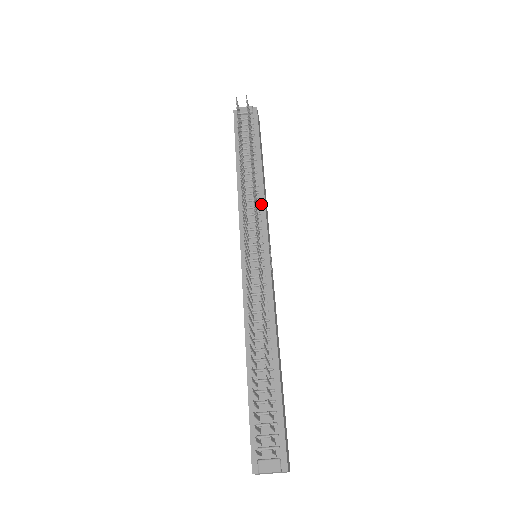
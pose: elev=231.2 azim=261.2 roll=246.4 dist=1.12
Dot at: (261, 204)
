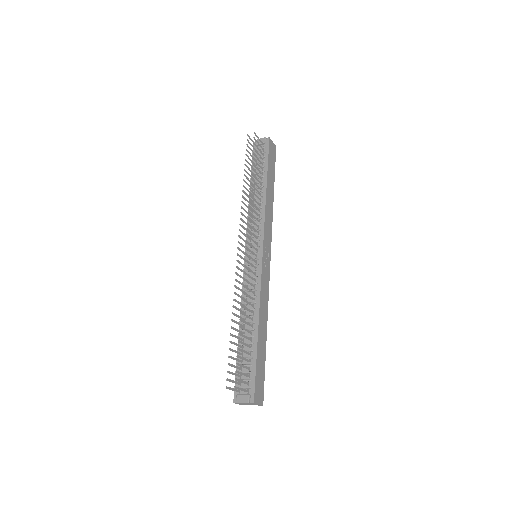
Dot at: (262, 217)
